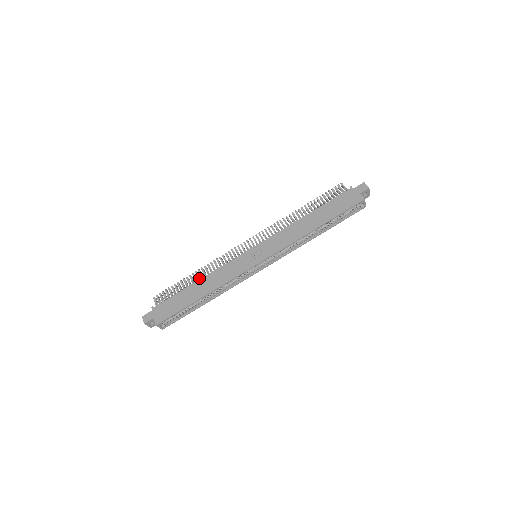
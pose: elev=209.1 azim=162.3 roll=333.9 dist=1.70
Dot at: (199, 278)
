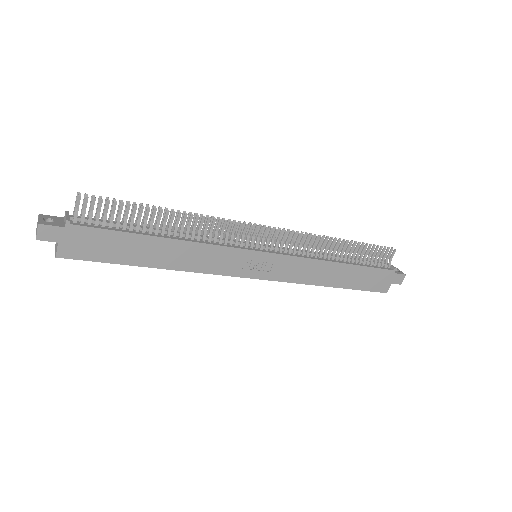
Dot at: occluded
